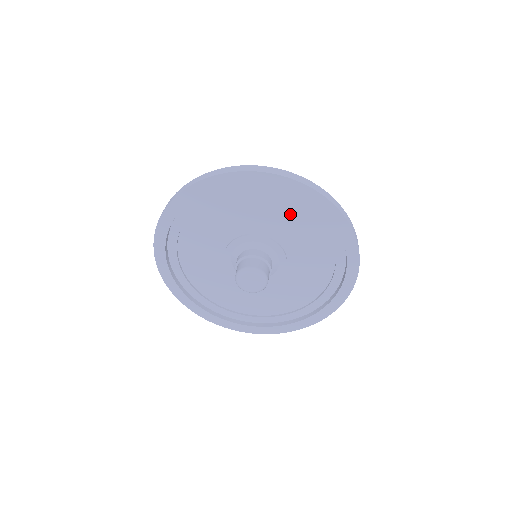
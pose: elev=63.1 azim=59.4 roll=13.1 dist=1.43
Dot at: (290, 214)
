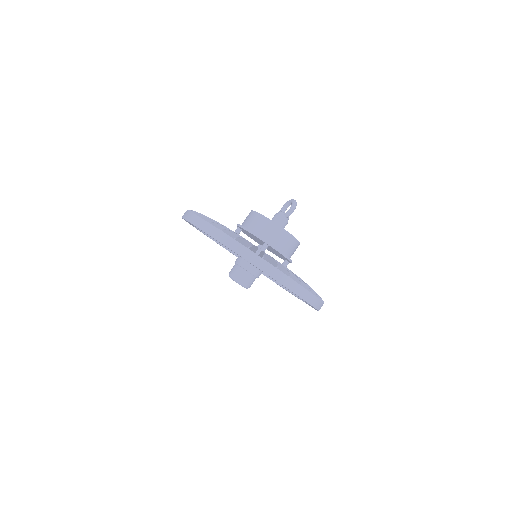
Dot at: occluded
